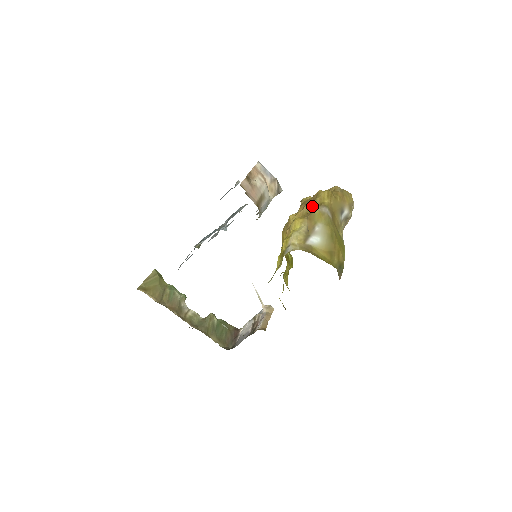
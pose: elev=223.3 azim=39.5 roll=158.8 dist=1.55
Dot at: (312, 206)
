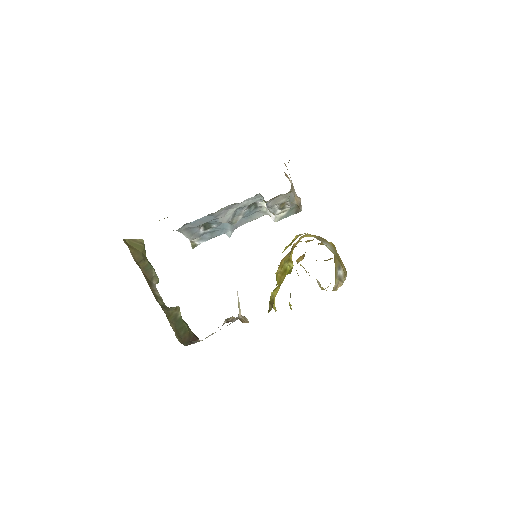
Dot at: occluded
